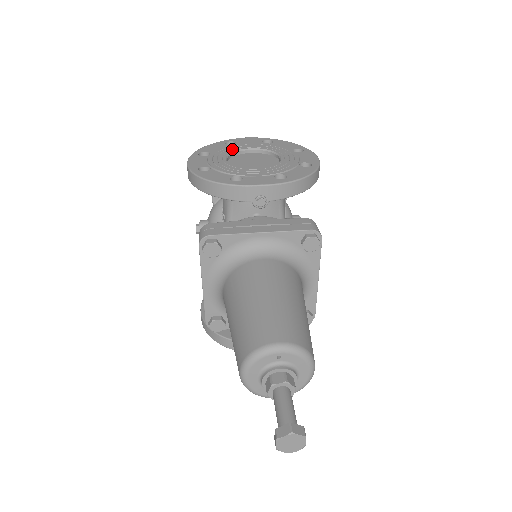
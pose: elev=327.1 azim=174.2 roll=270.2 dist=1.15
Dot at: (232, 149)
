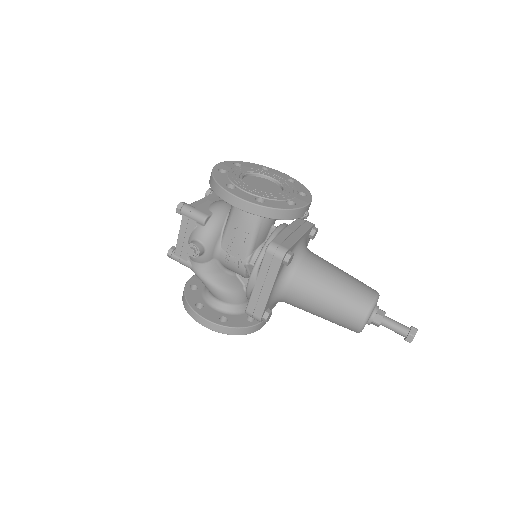
Dot at: (238, 177)
